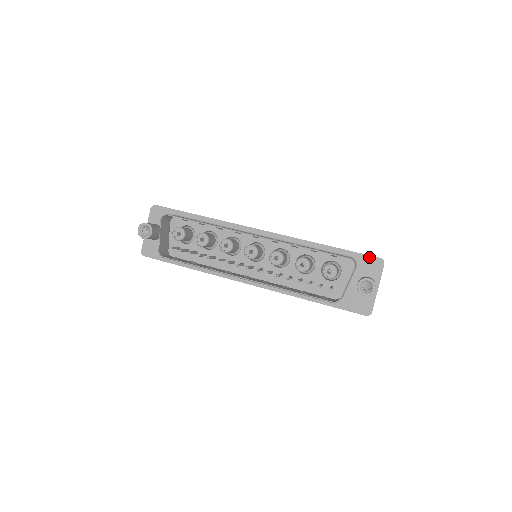
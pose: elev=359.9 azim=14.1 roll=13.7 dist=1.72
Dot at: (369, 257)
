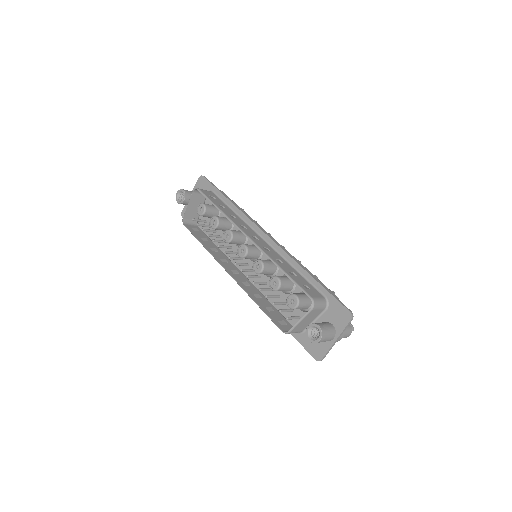
Dot at: (341, 305)
